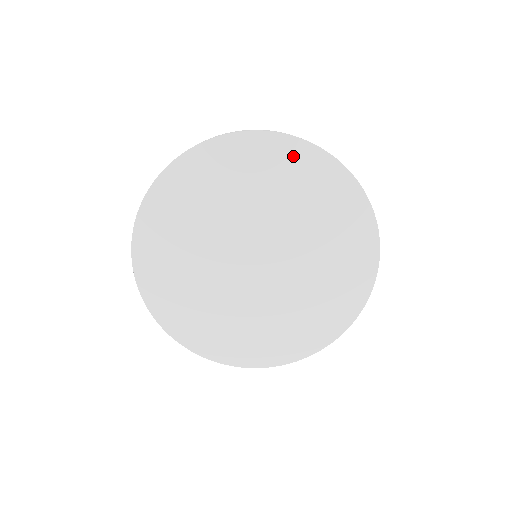
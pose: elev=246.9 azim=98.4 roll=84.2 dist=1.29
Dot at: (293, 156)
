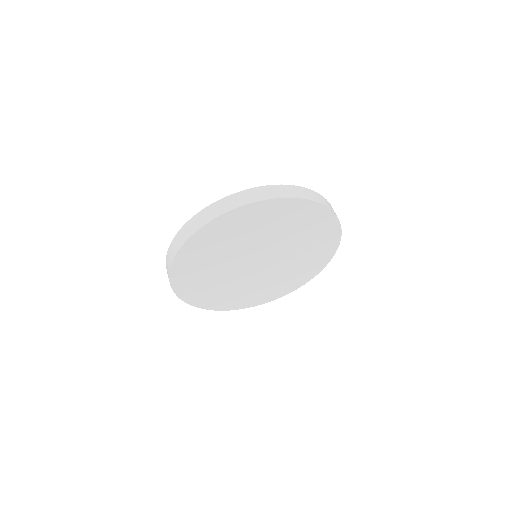
Dot at: (316, 215)
